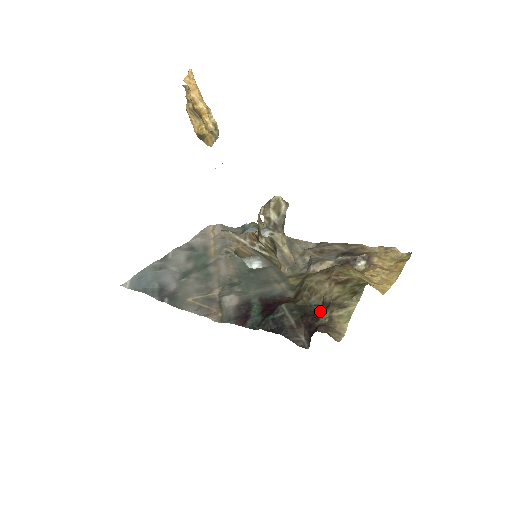
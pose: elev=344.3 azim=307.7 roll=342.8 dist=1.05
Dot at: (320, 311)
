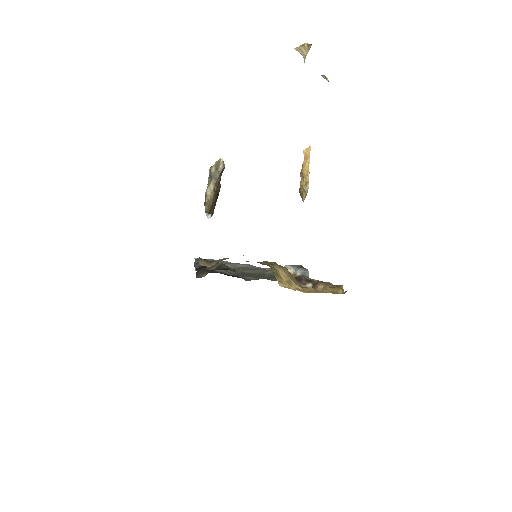
Dot at: occluded
